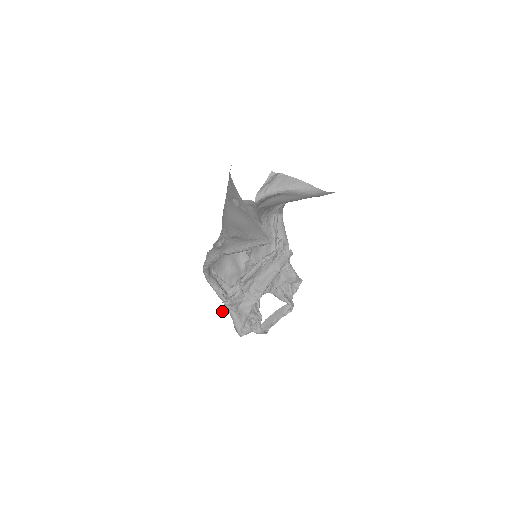
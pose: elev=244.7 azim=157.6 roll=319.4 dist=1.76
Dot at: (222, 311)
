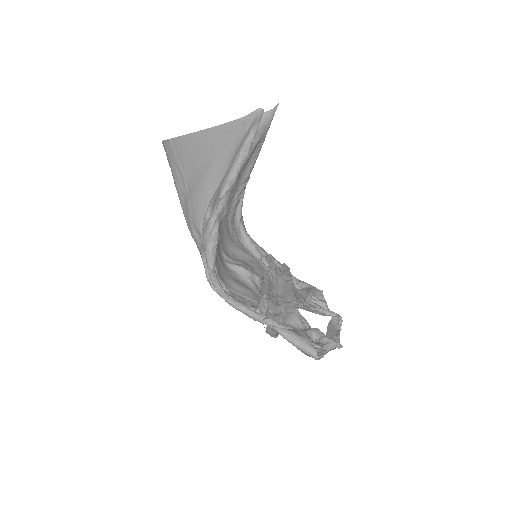
Dot at: (271, 336)
